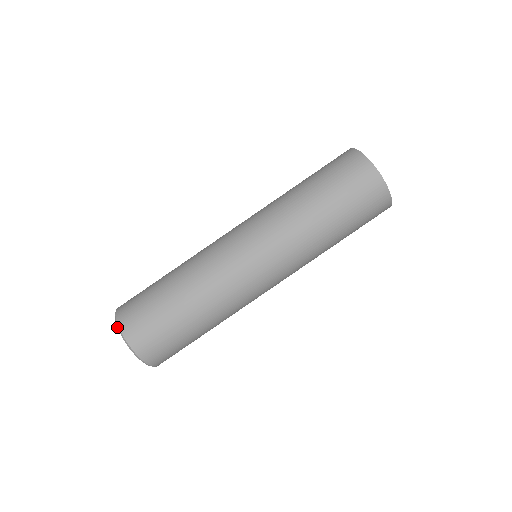
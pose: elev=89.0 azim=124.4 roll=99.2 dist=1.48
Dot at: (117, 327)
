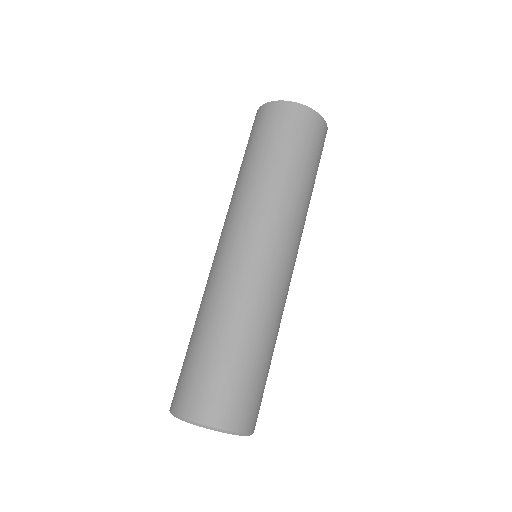
Dot at: occluded
